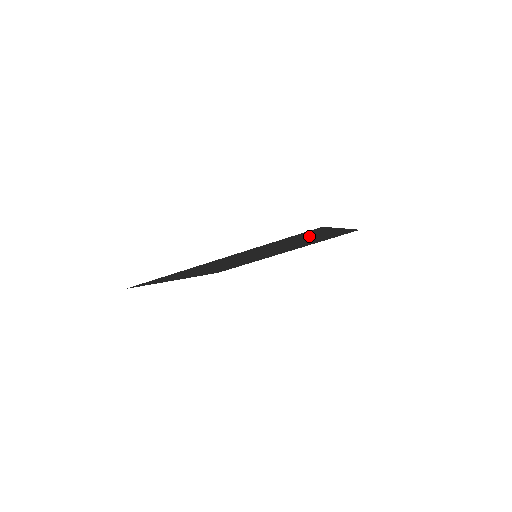
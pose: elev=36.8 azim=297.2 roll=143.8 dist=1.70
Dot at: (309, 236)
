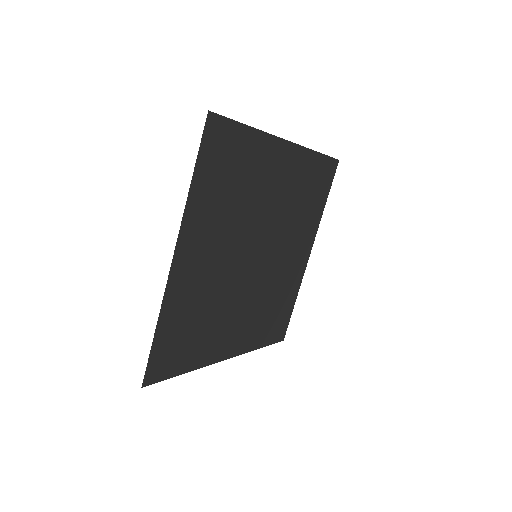
Dot at: (250, 166)
